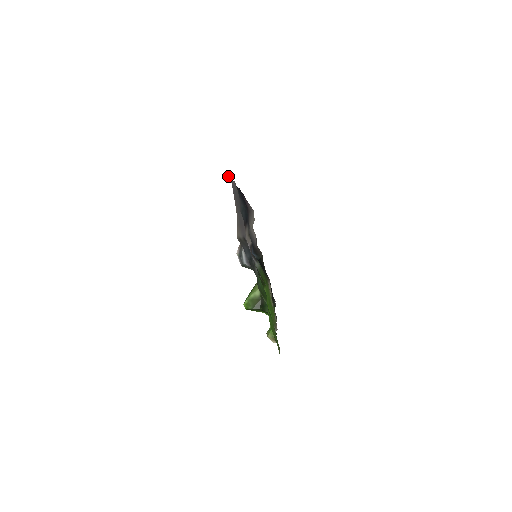
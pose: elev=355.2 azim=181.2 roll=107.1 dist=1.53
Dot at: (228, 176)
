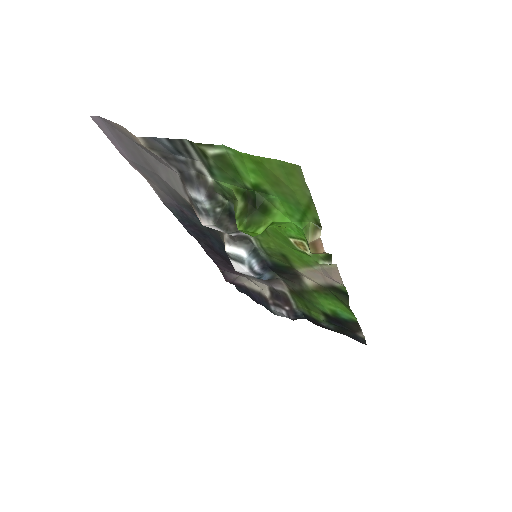
Dot at: (93, 119)
